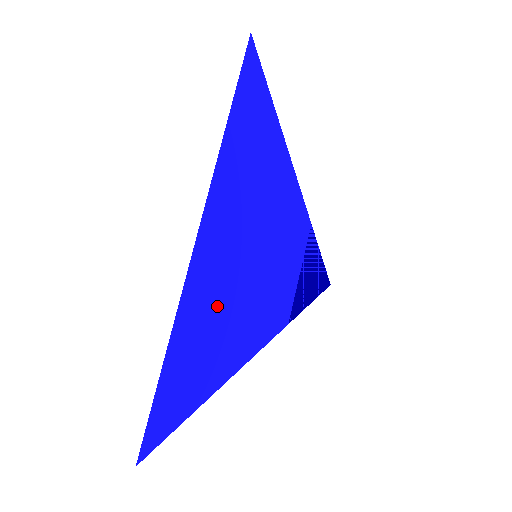
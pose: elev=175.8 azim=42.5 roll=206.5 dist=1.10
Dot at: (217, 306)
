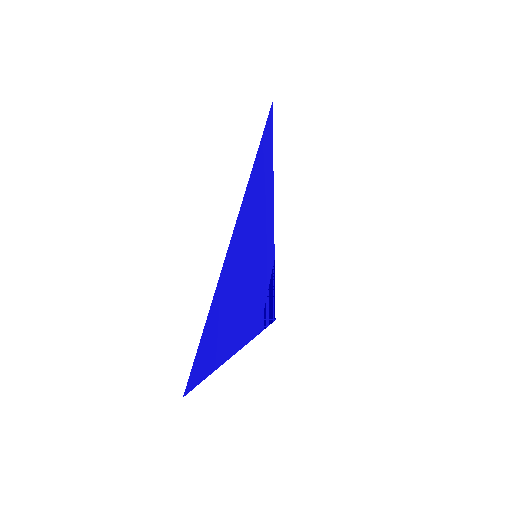
Dot at: (238, 278)
